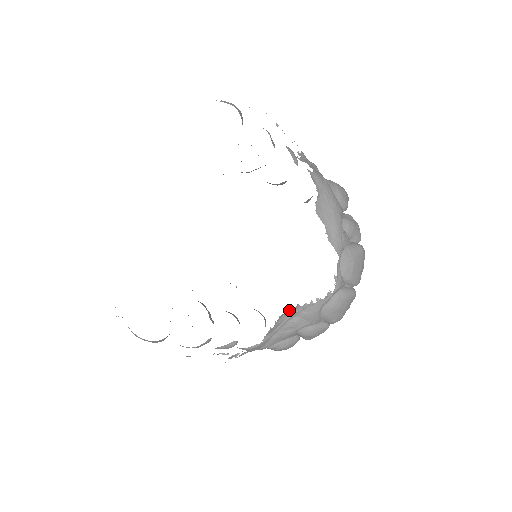
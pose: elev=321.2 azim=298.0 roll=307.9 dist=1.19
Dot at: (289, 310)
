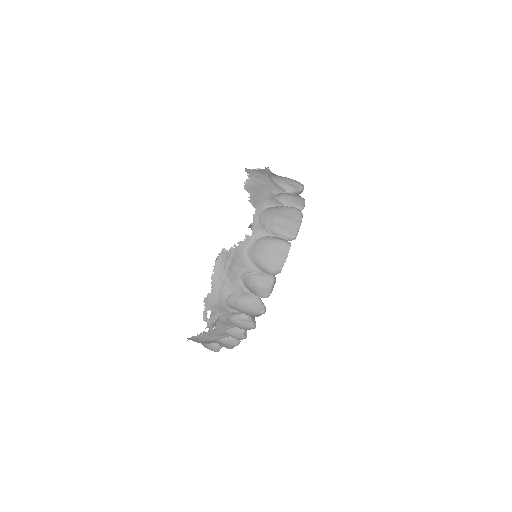
Dot at: (223, 257)
